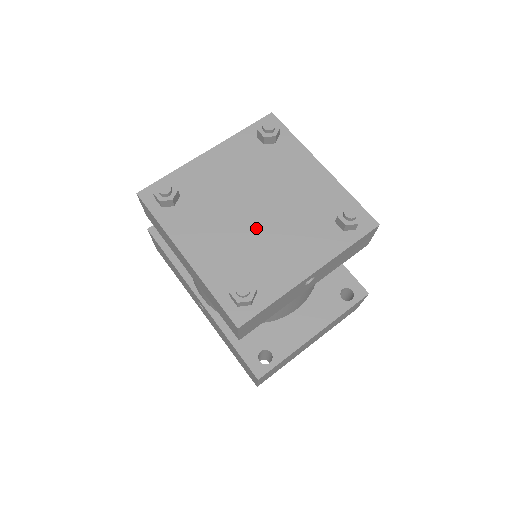
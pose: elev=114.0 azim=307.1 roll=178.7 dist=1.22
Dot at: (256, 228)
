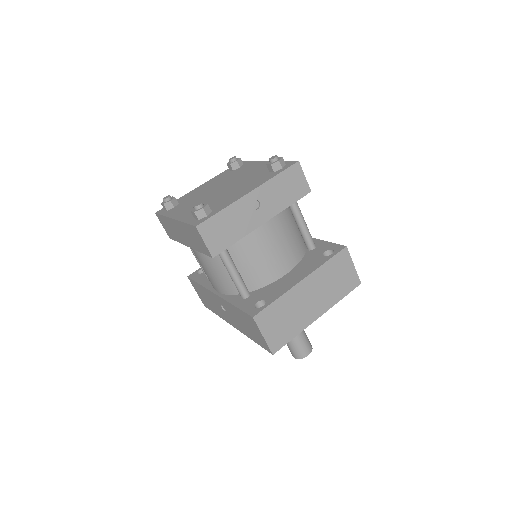
Dot at: (219, 194)
